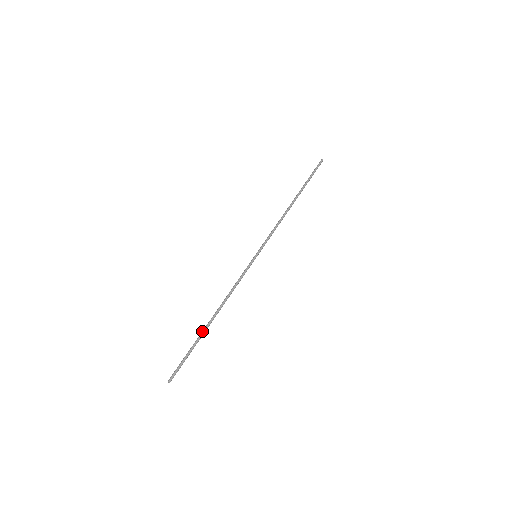
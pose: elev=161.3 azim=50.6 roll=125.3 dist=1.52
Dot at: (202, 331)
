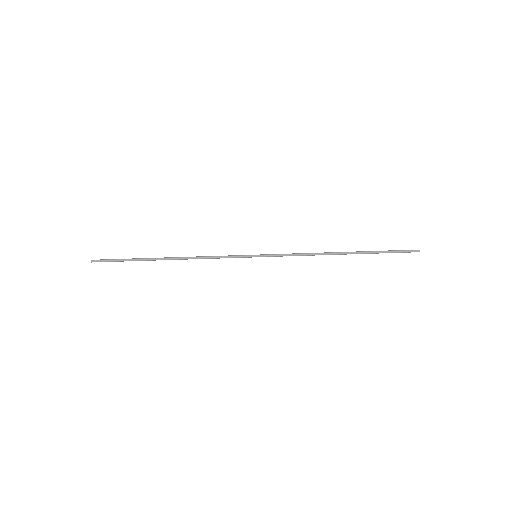
Dot at: occluded
